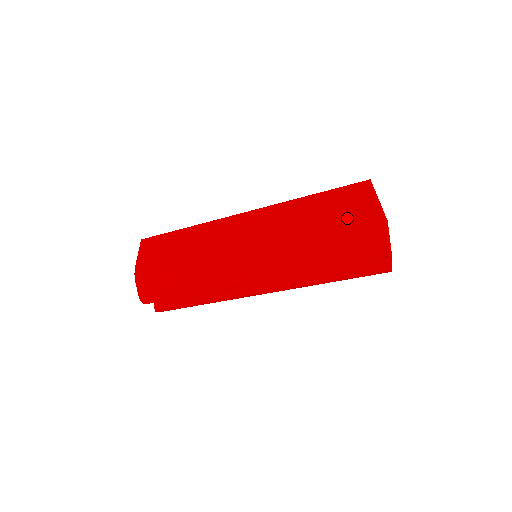
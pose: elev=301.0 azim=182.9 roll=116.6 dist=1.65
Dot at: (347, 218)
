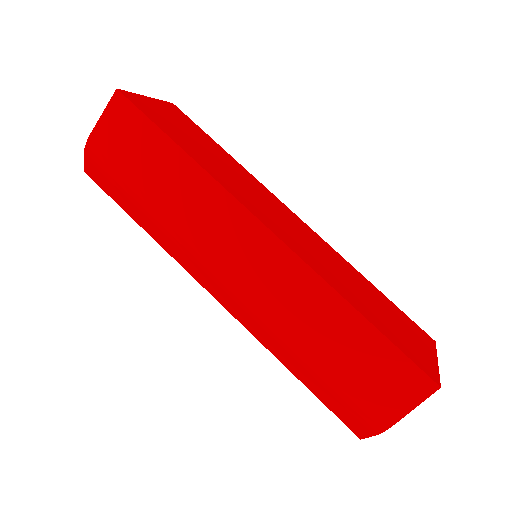
Dot at: (363, 397)
